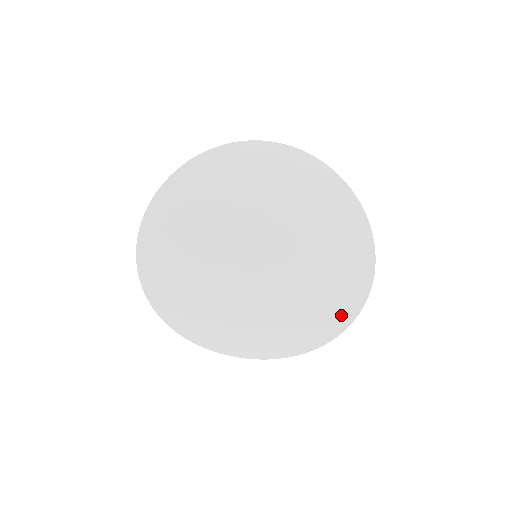
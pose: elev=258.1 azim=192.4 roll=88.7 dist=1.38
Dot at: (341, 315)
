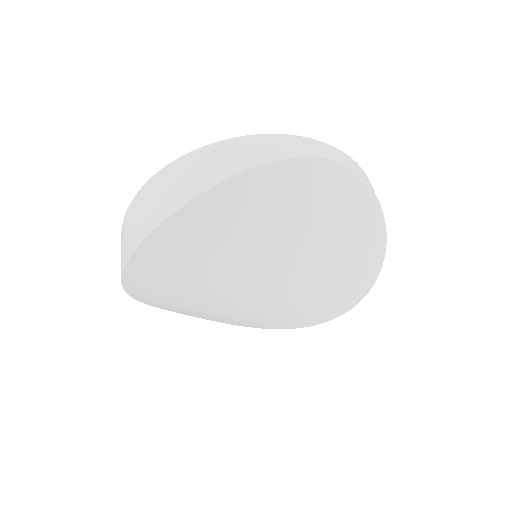
Dot at: (308, 322)
